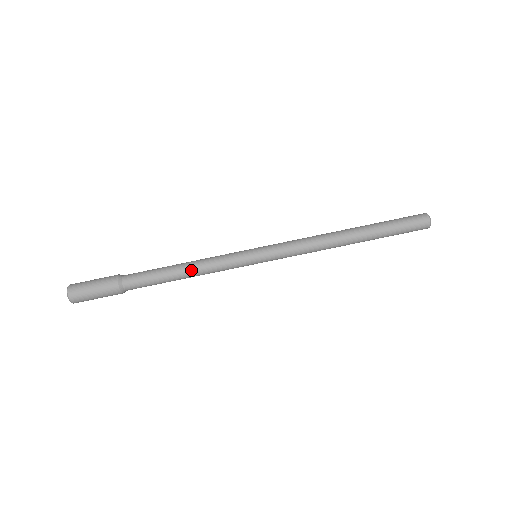
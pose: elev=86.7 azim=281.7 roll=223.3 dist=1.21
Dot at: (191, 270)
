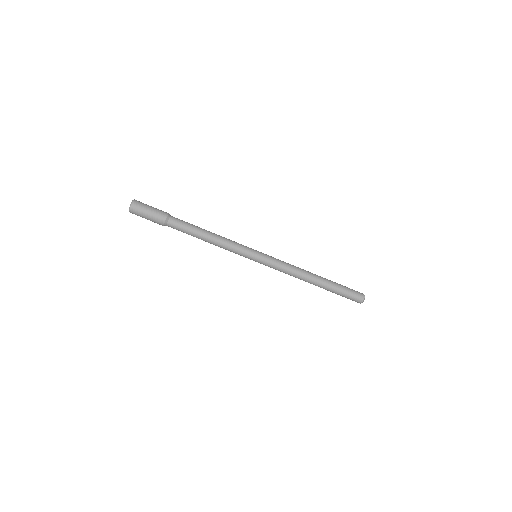
Dot at: (213, 242)
